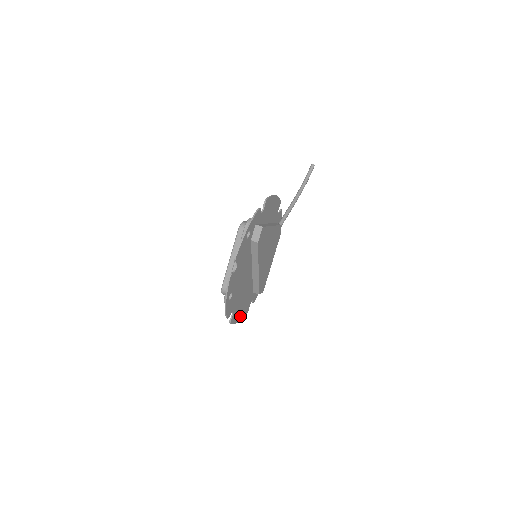
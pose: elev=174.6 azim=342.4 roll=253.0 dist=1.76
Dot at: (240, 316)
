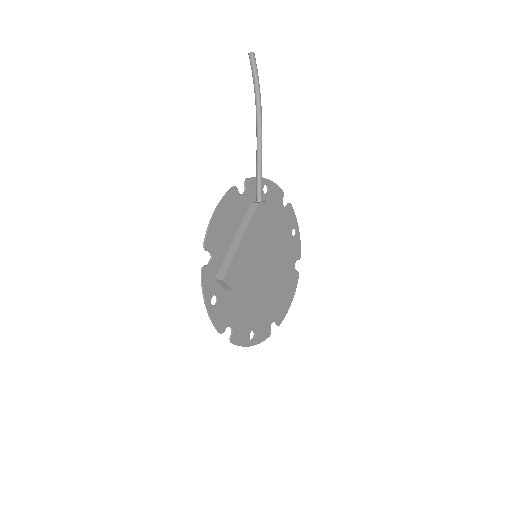
Dot at: (289, 297)
